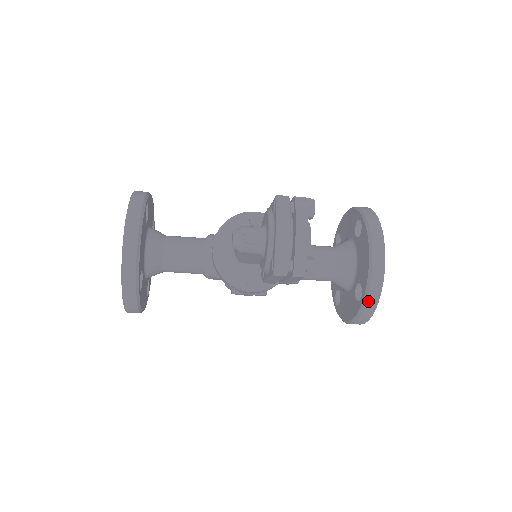
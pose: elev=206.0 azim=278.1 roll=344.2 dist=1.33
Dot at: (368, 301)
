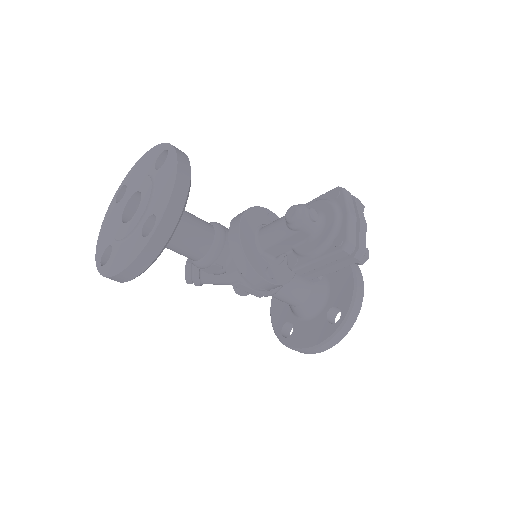
Dot at: (348, 321)
